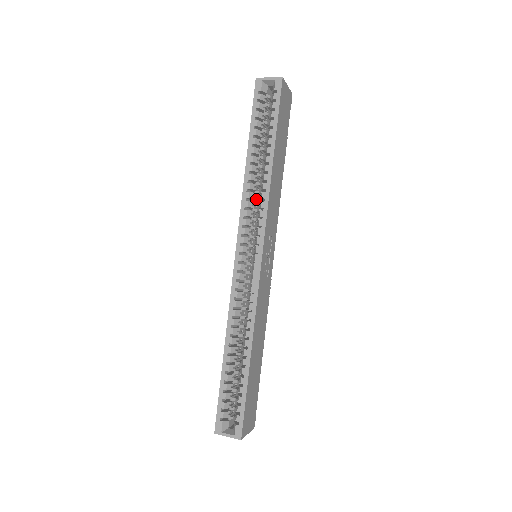
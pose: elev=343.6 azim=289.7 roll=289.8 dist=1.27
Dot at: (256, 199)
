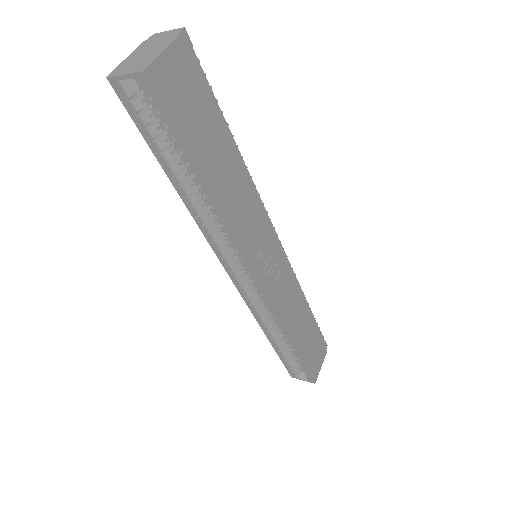
Dot at: occluded
